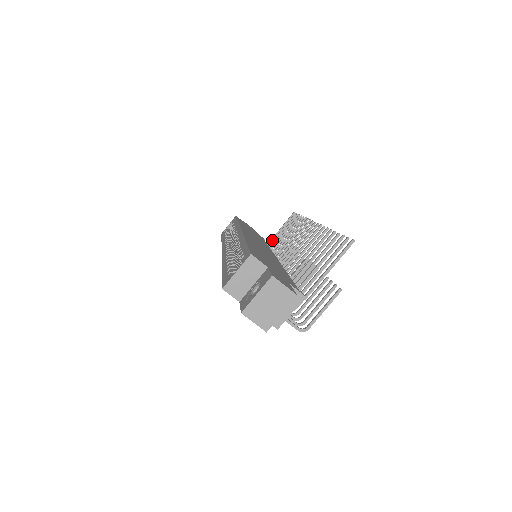
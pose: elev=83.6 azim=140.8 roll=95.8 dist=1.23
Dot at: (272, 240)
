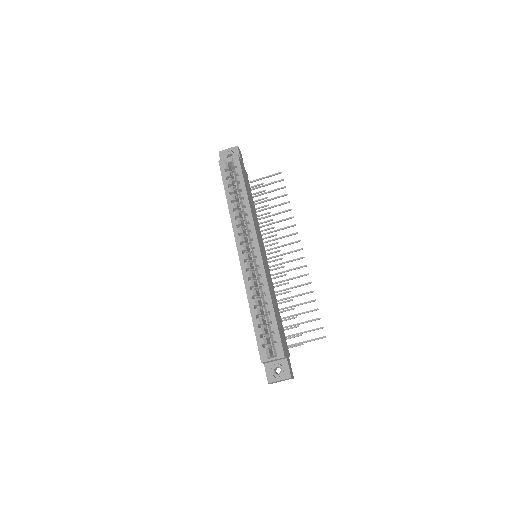
Dot at: occluded
